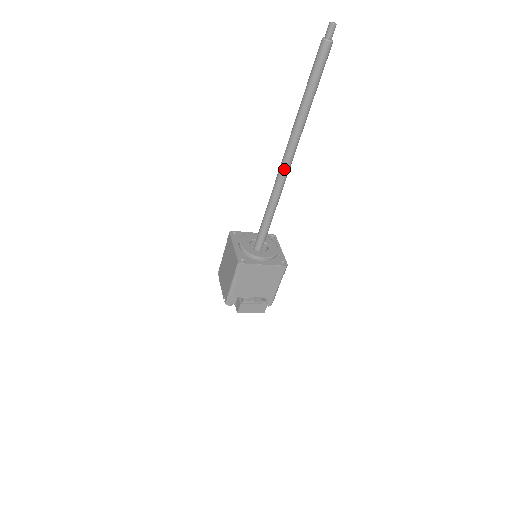
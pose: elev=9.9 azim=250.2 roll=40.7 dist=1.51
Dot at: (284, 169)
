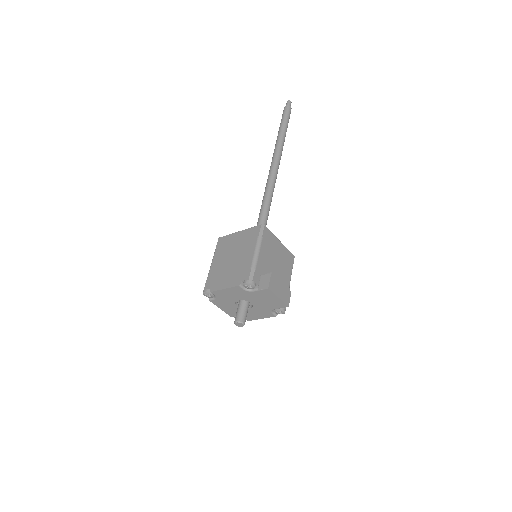
Dot at: (275, 172)
